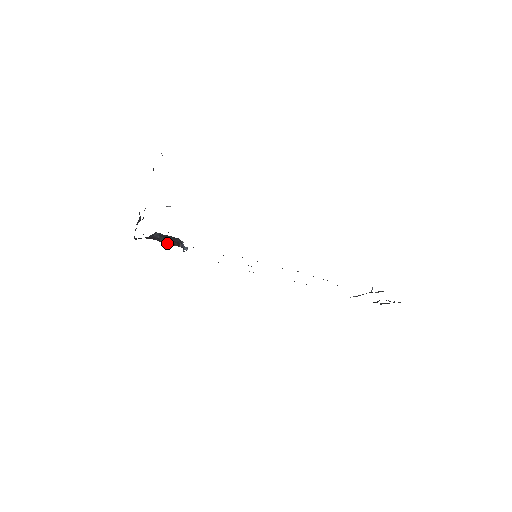
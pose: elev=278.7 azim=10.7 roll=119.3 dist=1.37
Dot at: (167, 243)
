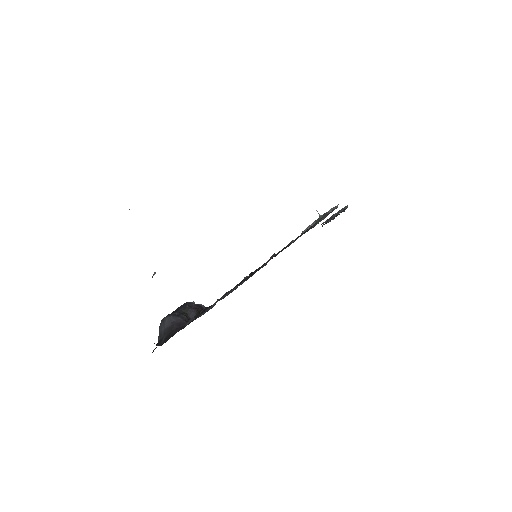
Dot at: (192, 317)
